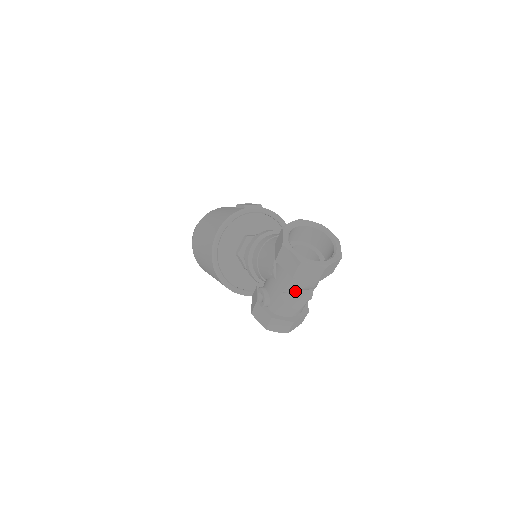
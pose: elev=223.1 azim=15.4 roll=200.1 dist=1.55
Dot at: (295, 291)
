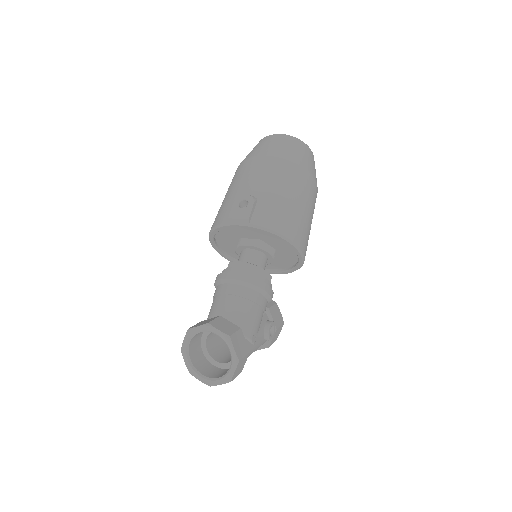
Dot at: occluded
